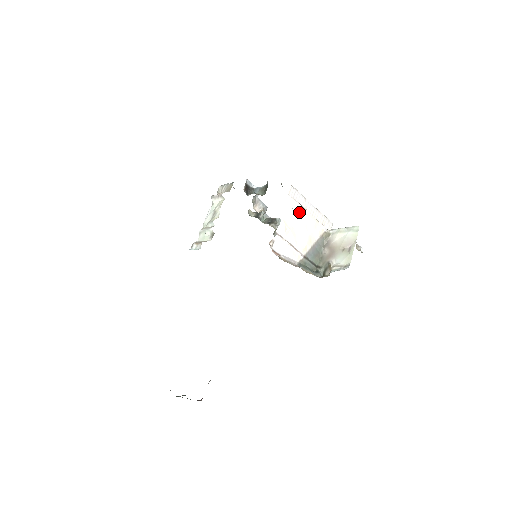
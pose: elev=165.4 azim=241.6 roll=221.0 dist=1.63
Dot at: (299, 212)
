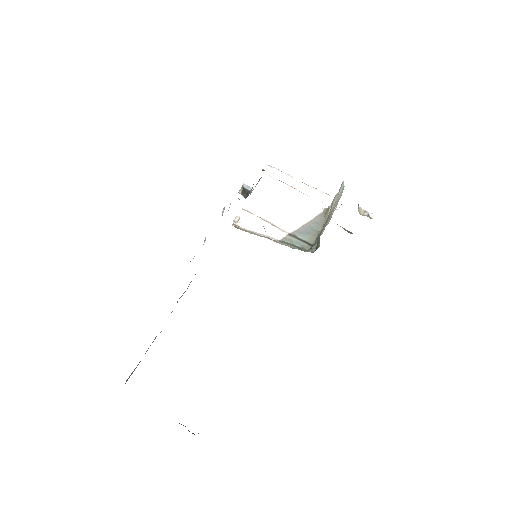
Dot at: (279, 188)
